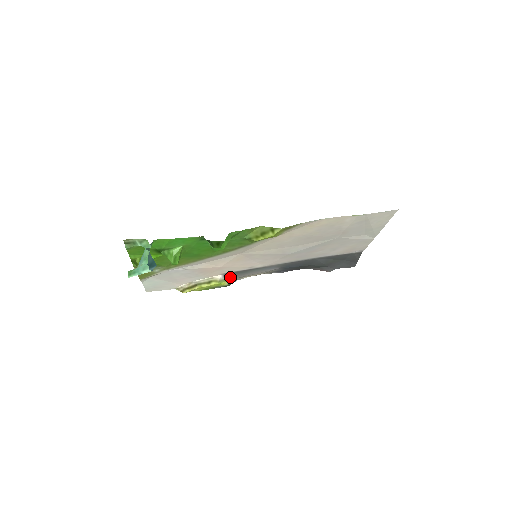
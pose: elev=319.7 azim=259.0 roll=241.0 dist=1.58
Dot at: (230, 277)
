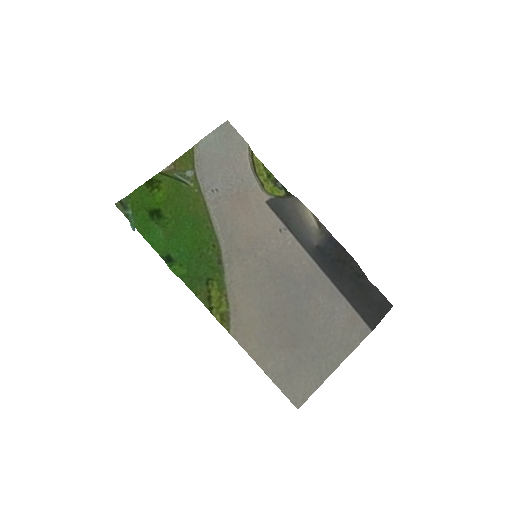
Dot at: (282, 199)
